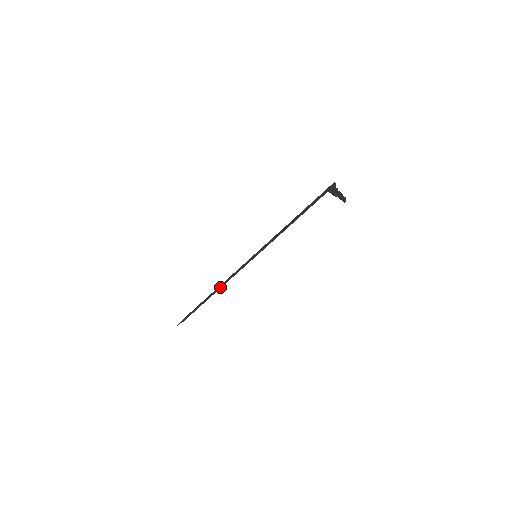
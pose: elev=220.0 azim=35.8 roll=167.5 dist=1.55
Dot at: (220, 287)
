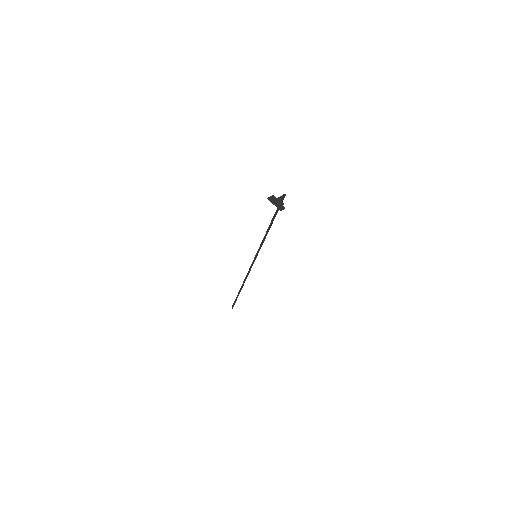
Dot at: occluded
